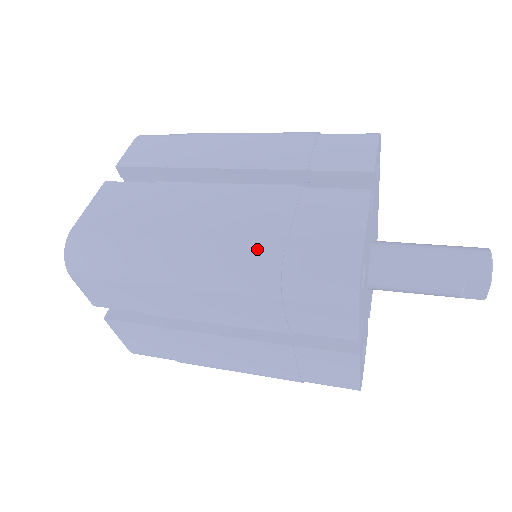
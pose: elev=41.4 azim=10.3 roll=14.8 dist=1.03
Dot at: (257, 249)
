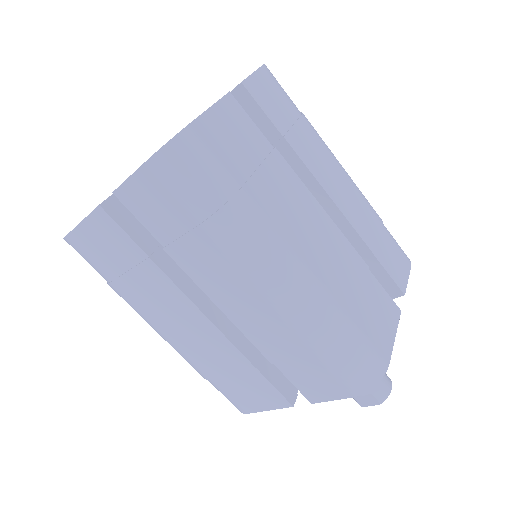
Dot at: (334, 305)
